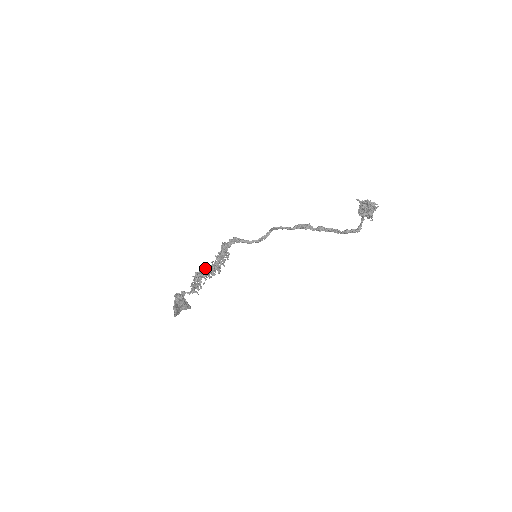
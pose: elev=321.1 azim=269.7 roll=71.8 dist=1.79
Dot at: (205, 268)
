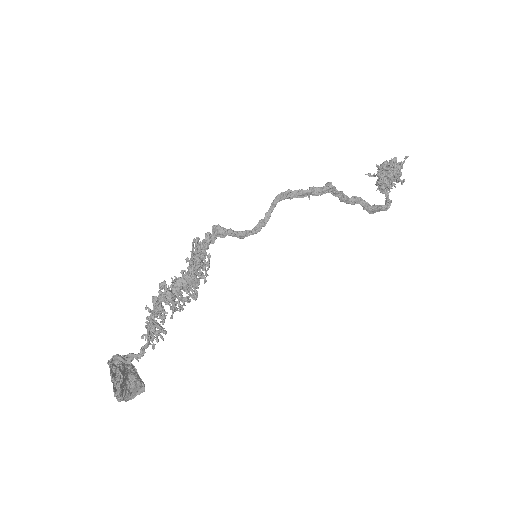
Dot at: (170, 285)
